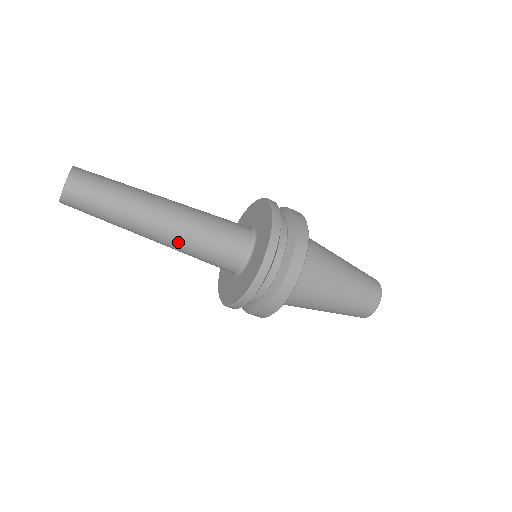
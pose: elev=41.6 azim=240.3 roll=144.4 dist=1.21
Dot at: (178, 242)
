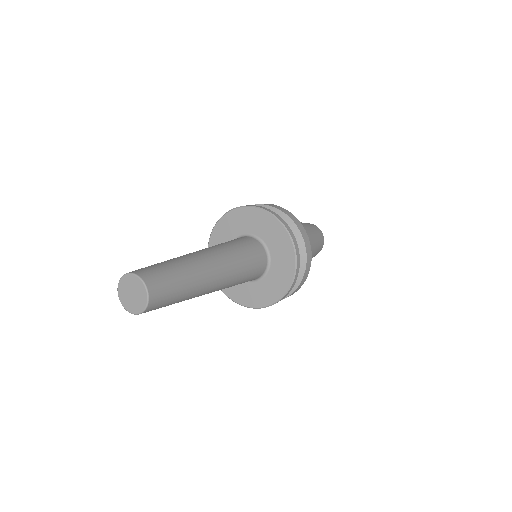
Dot at: occluded
